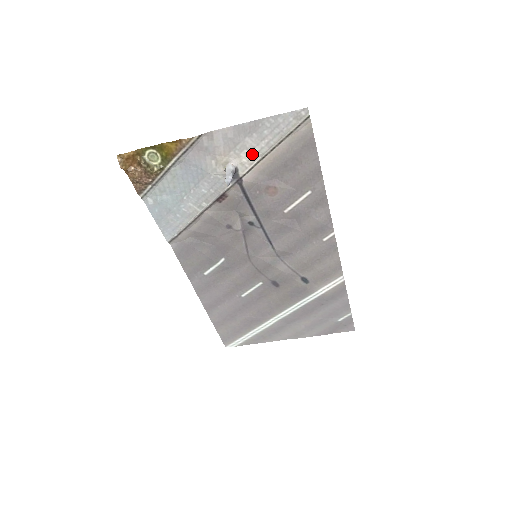
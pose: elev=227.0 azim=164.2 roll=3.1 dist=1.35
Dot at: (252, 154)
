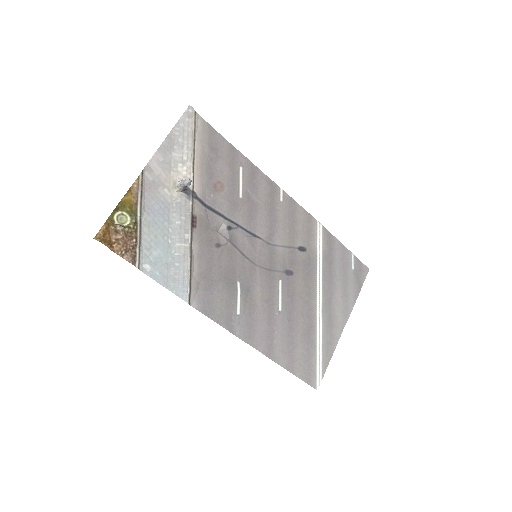
Dot at: (185, 164)
